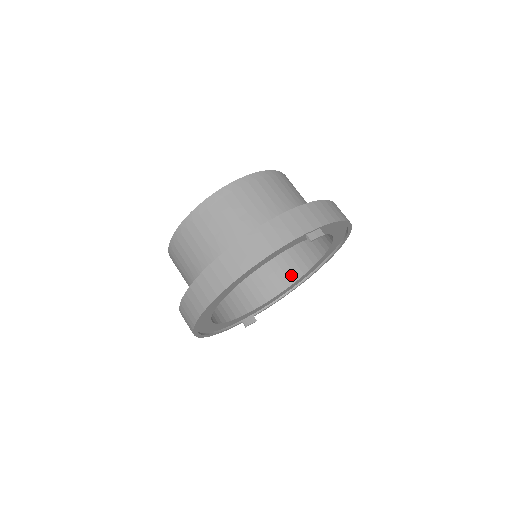
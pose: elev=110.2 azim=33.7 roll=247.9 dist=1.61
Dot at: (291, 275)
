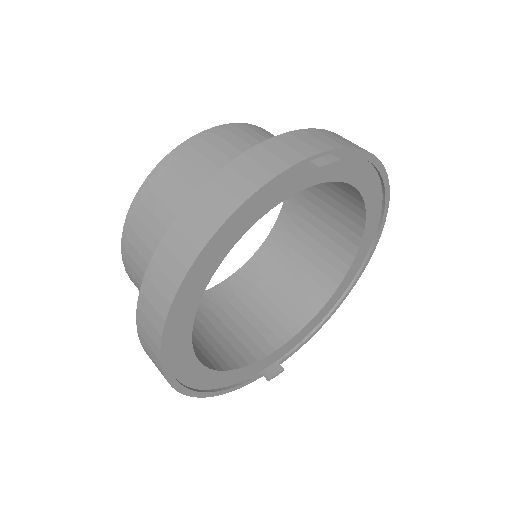
Dot at: (321, 292)
